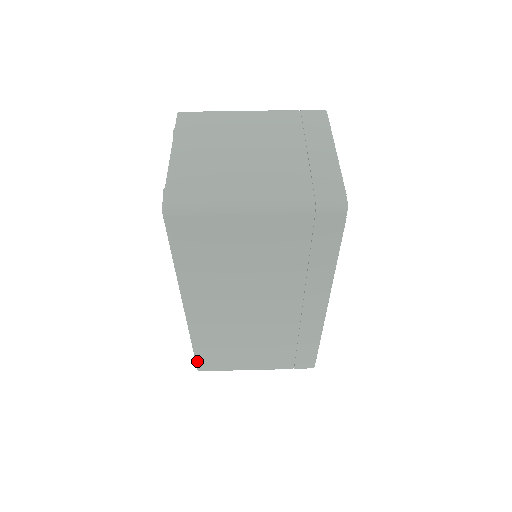
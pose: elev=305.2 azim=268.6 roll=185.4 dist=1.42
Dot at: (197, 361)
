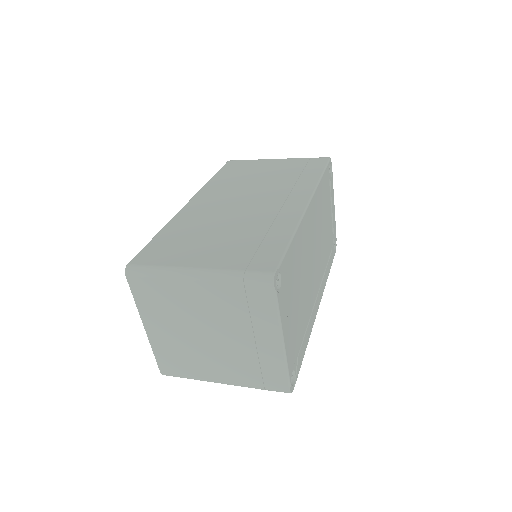
Dot at: (142, 250)
